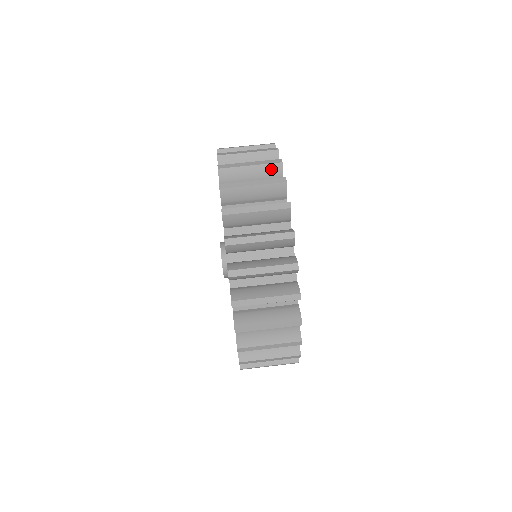
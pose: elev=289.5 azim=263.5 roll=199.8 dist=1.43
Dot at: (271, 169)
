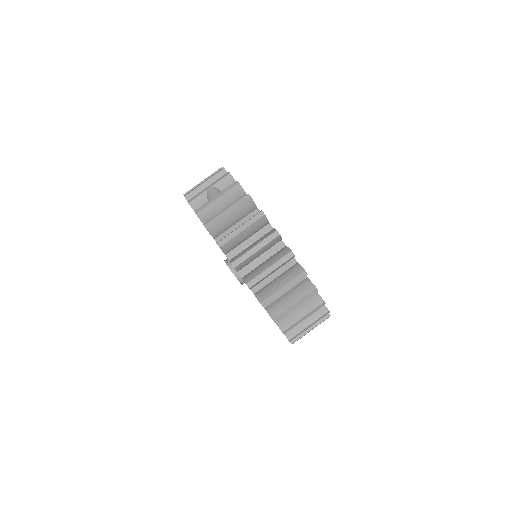
Dot at: (258, 223)
